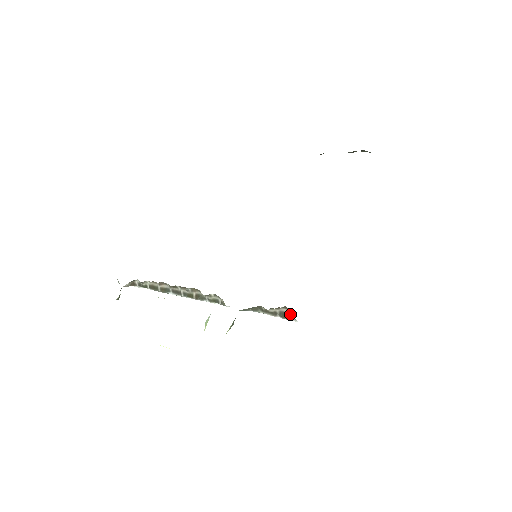
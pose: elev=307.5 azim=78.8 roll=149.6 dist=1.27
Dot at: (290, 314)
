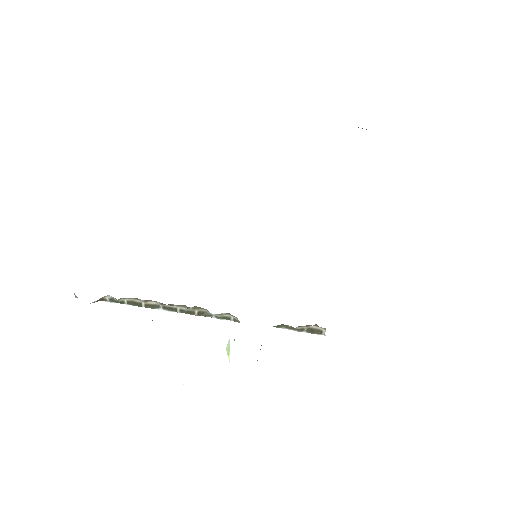
Dot at: (320, 330)
